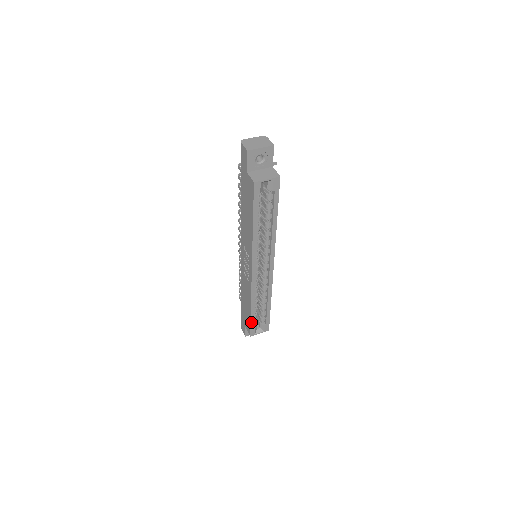
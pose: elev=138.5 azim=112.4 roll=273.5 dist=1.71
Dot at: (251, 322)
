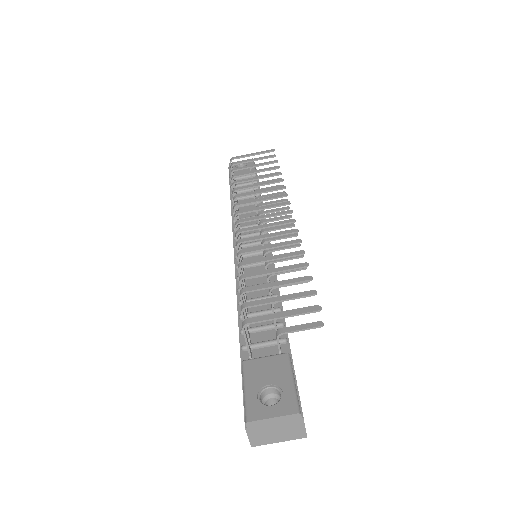
Dot at: occluded
